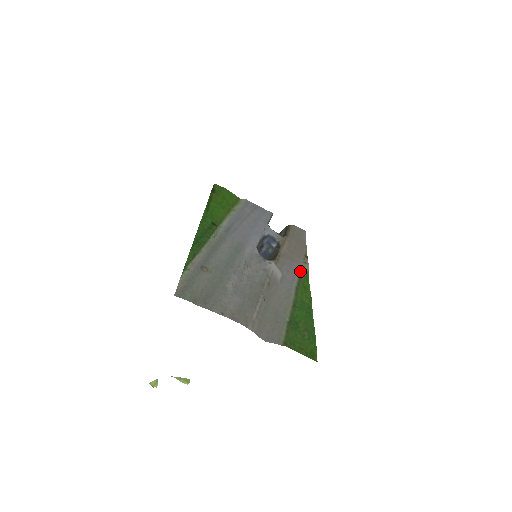
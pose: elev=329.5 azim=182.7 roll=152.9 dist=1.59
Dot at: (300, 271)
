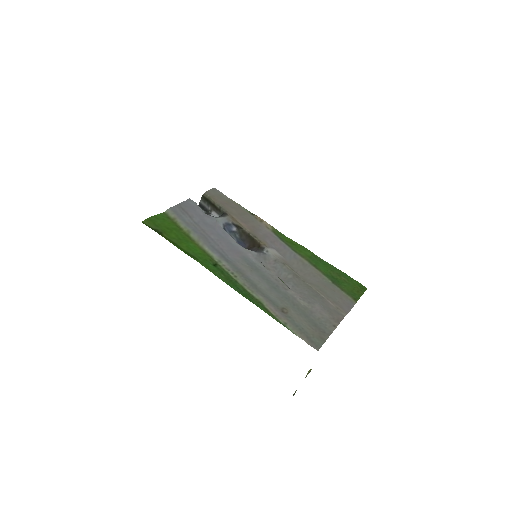
Dot at: (273, 233)
